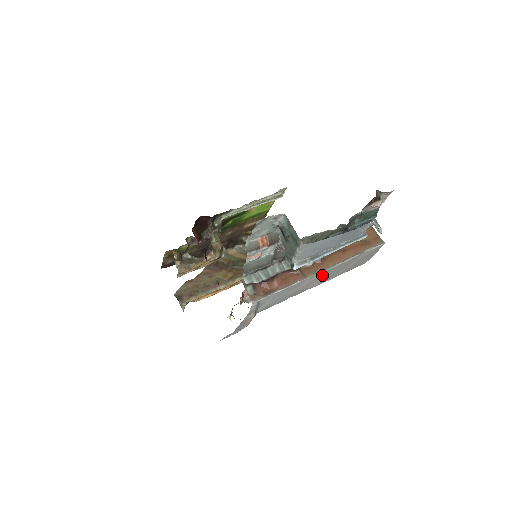
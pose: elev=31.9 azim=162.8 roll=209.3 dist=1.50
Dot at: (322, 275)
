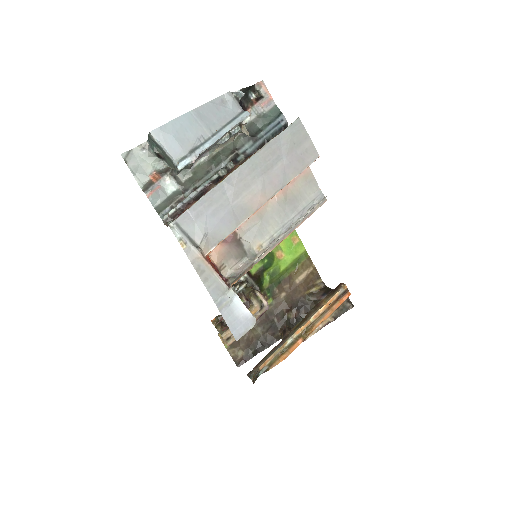
Dot at: (246, 177)
